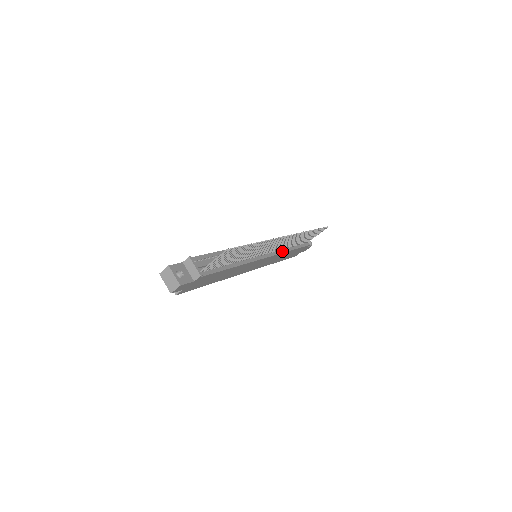
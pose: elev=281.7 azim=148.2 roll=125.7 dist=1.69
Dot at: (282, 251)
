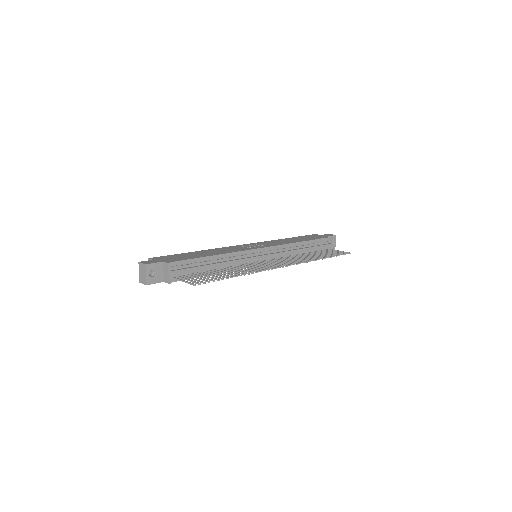
Dot at: occluded
